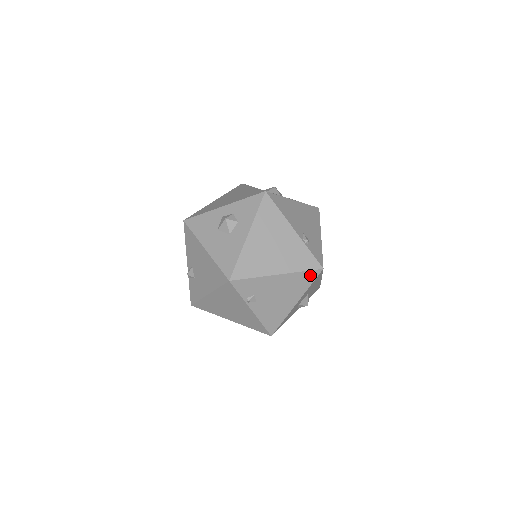
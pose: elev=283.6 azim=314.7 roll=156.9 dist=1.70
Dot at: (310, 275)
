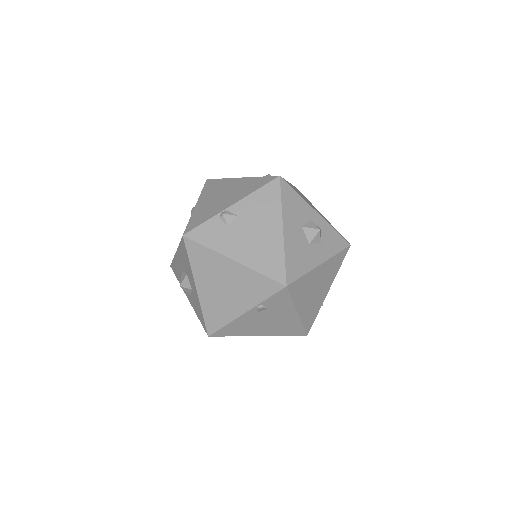
Dot at: (298, 331)
